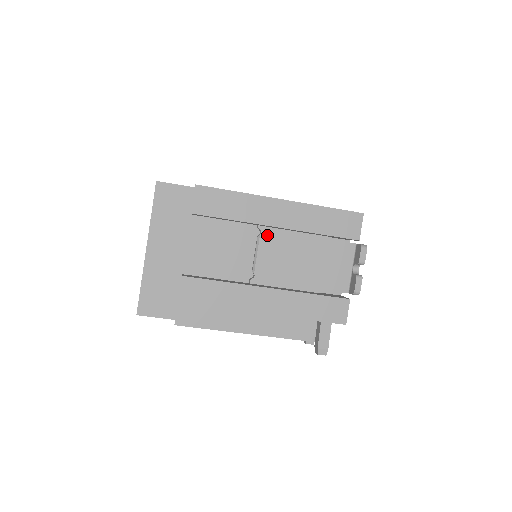
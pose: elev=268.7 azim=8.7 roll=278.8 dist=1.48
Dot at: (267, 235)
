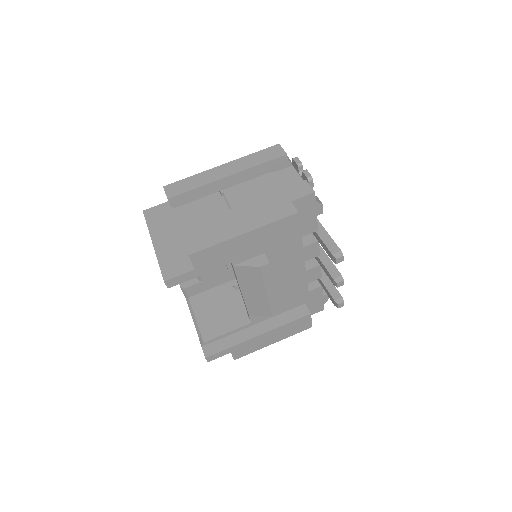
Dot at: (229, 192)
